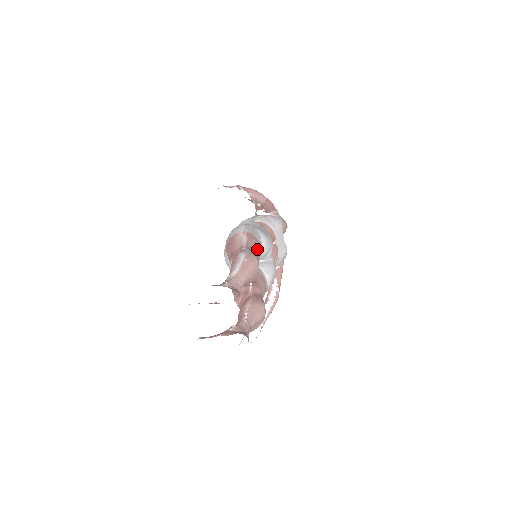
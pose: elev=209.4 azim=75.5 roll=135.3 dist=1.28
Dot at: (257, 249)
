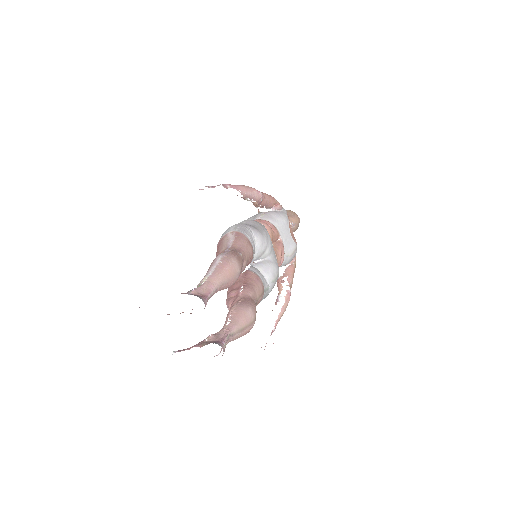
Dot at: (245, 249)
